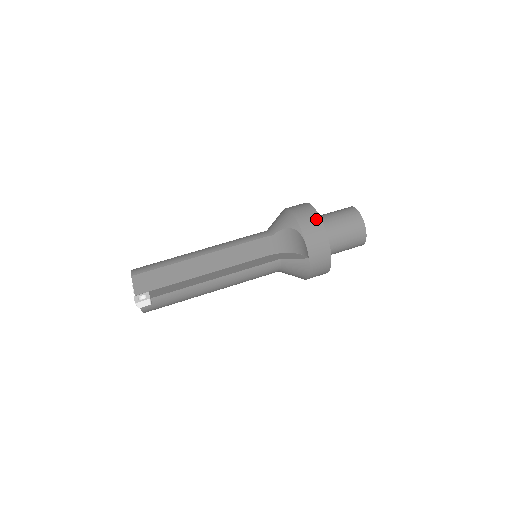
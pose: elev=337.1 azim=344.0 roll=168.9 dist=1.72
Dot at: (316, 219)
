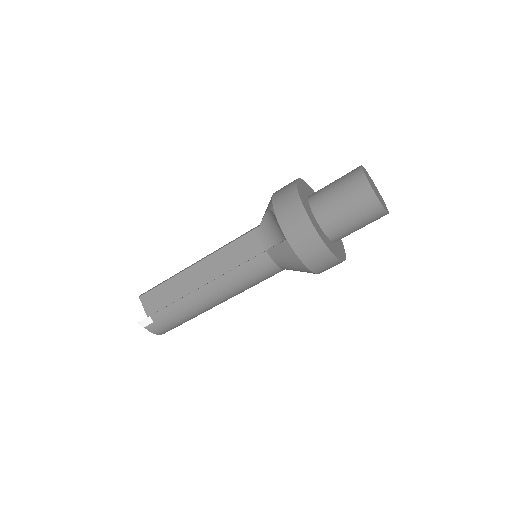
Dot at: (292, 190)
